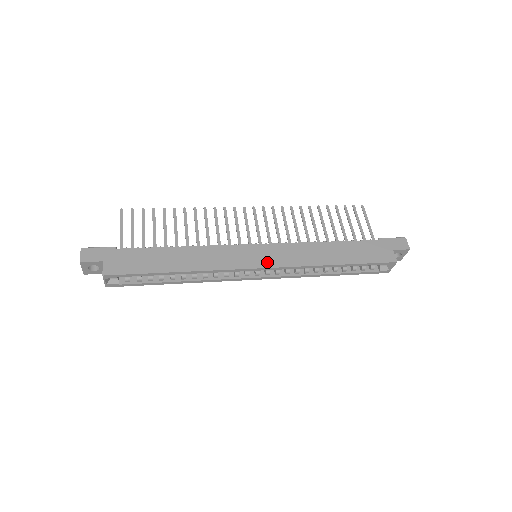
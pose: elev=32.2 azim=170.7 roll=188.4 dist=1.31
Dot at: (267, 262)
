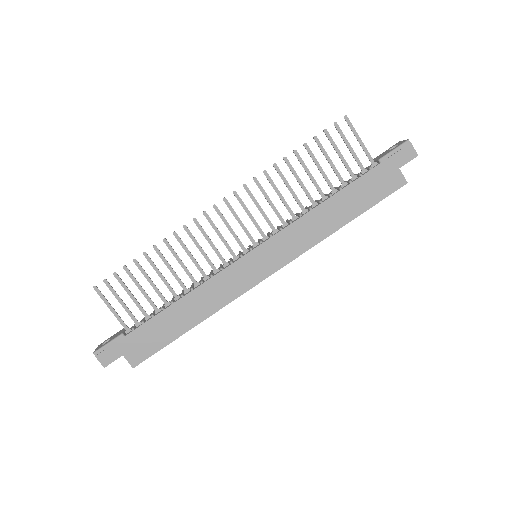
Dot at: (272, 265)
